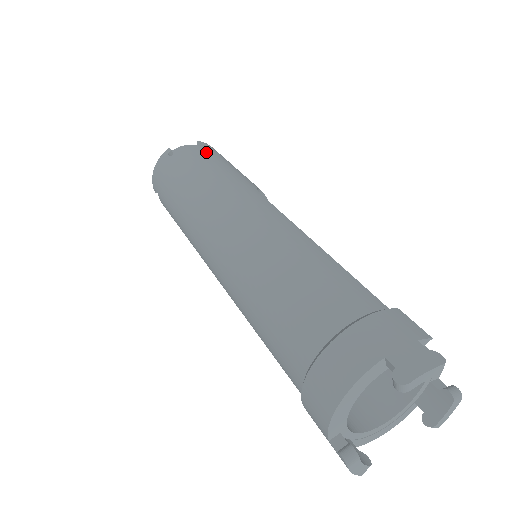
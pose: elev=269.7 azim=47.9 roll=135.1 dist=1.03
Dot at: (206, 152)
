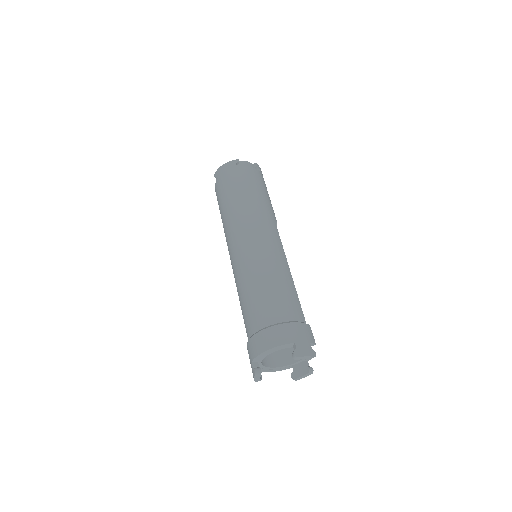
Dot at: (258, 177)
